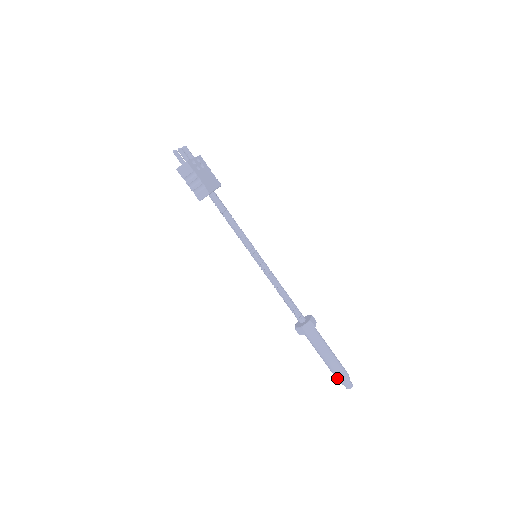
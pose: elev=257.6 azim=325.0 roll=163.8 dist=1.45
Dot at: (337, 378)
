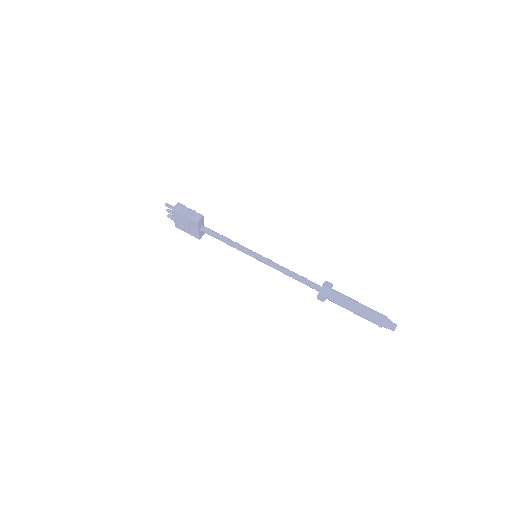
Dot at: (380, 320)
